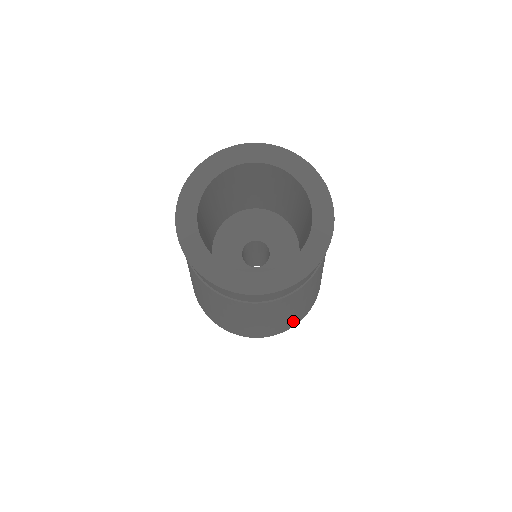
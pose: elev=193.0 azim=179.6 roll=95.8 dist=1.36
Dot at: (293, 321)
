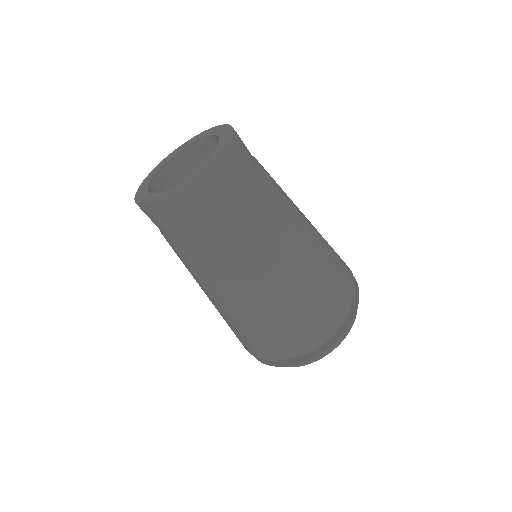
Dot at: (316, 307)
